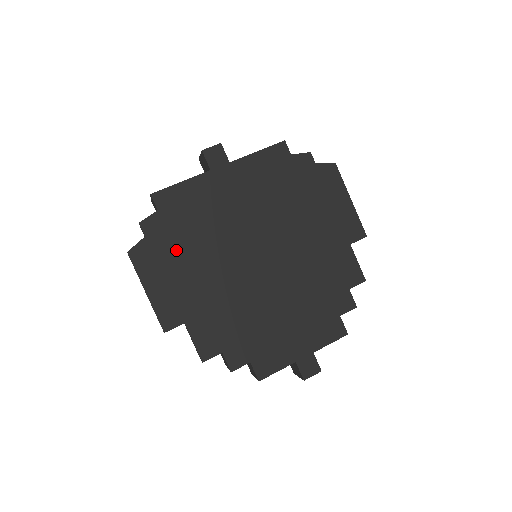
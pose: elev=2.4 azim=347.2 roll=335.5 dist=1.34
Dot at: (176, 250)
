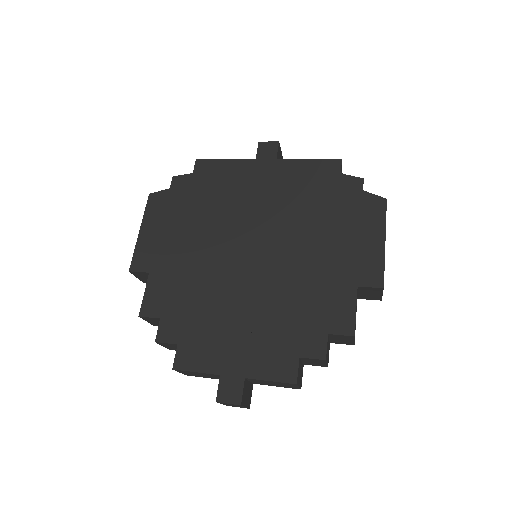
Dot at: (185, 209)
